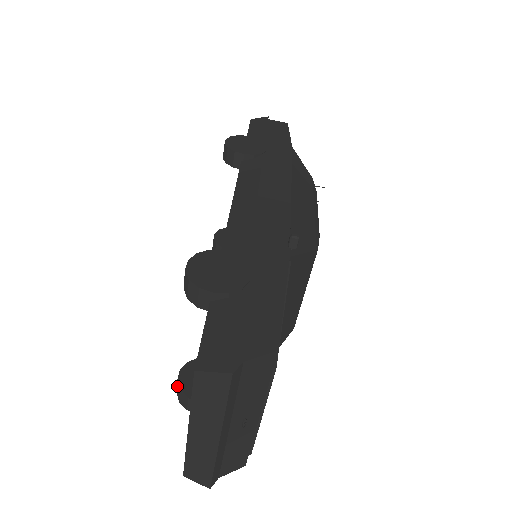
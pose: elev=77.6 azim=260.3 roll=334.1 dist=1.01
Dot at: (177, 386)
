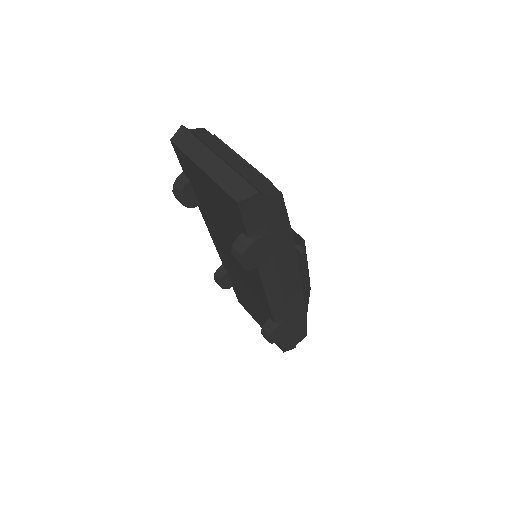
Dot at: (234, 255)
